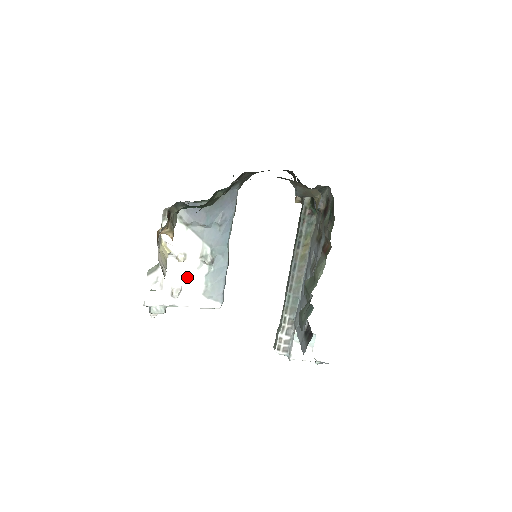
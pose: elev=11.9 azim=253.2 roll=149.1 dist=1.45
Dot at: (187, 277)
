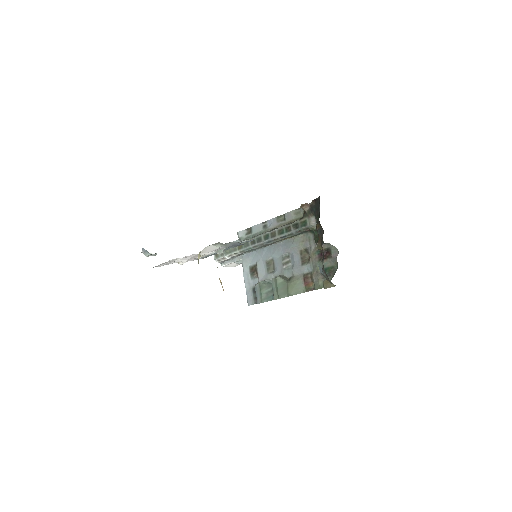
Dot at: (196, 256)
